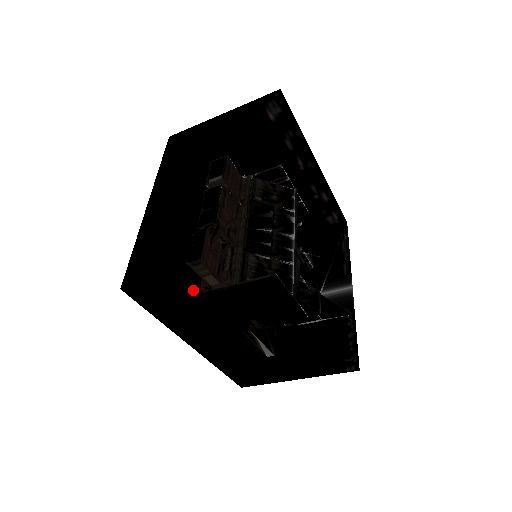
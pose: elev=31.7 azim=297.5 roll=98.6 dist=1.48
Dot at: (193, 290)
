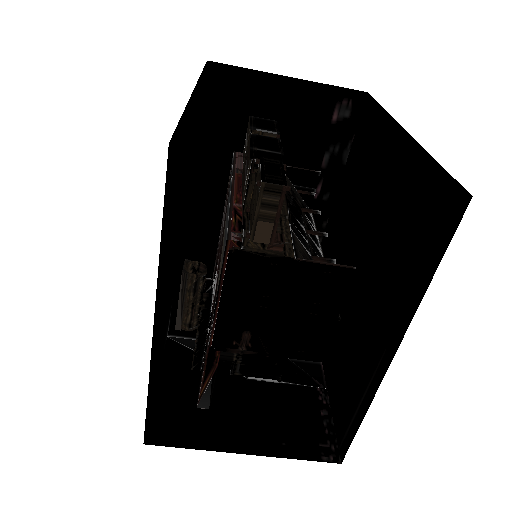
Dot at: (171, 251)
